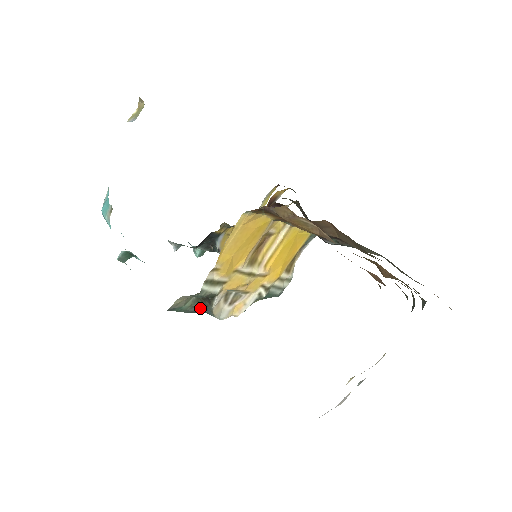
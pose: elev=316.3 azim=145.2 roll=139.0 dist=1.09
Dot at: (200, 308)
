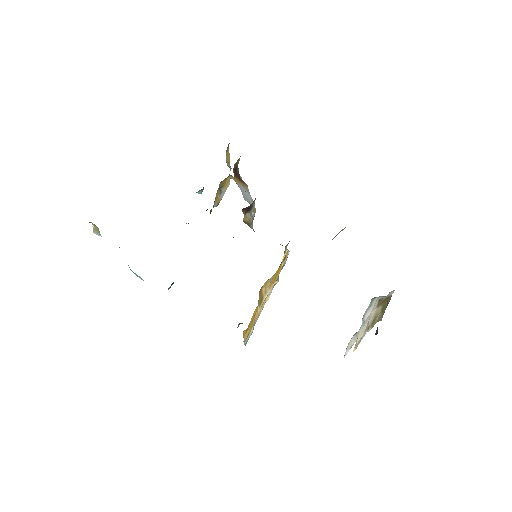
Dot at: occluded
